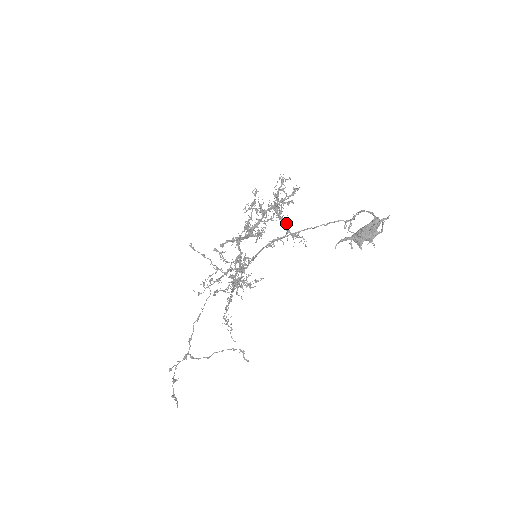
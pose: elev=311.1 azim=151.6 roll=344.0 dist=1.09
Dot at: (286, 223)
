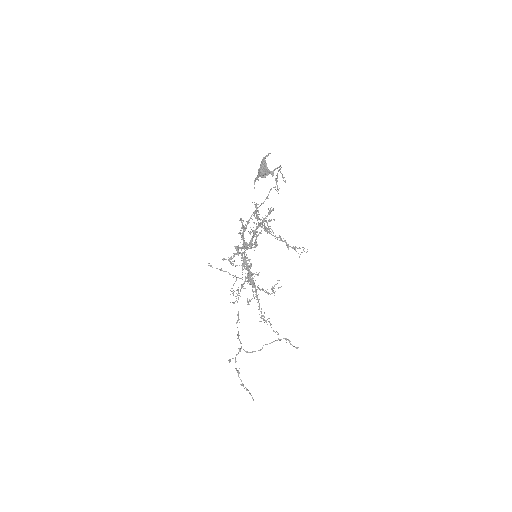
Dot at: (281, 239)
